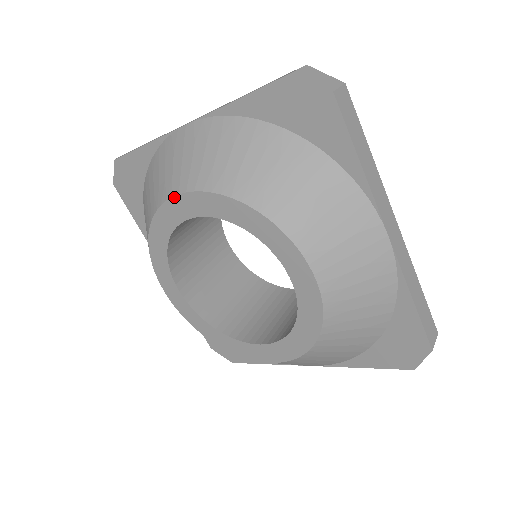
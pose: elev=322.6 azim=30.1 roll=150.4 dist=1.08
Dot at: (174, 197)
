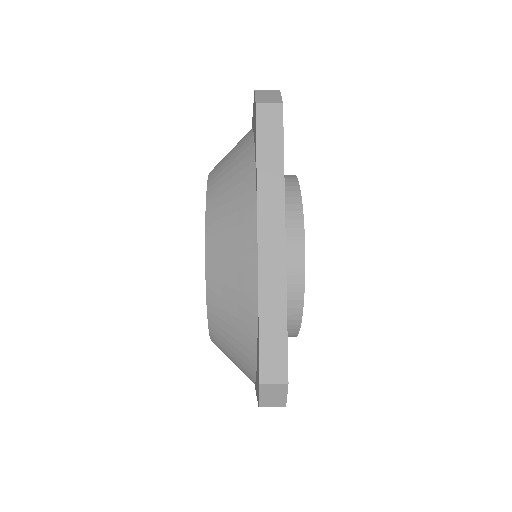
Dot at: occluded
